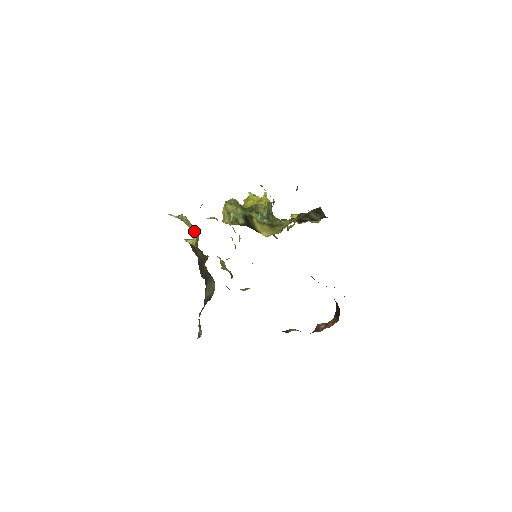
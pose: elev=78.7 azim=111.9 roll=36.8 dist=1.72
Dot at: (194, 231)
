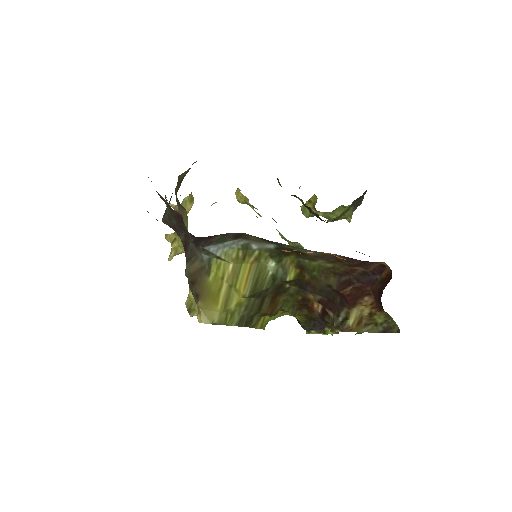
Dot at: (188, 208)
